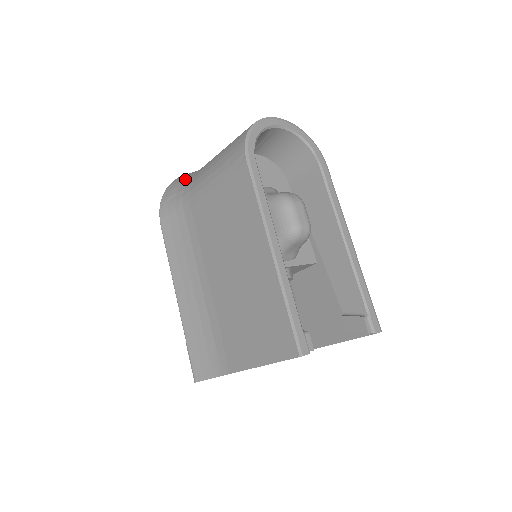
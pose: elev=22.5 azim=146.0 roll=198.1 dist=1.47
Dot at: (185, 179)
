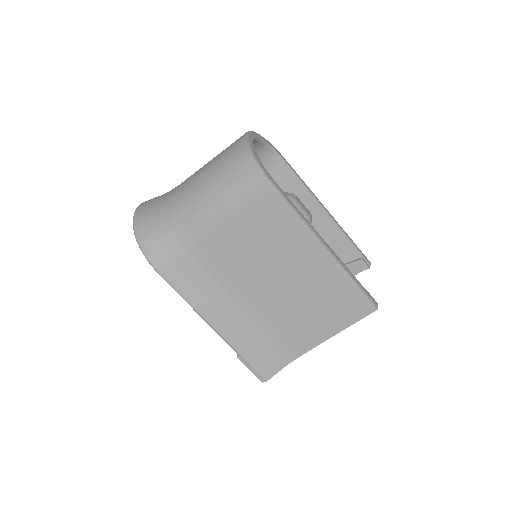
Dot at: (158, 219)
